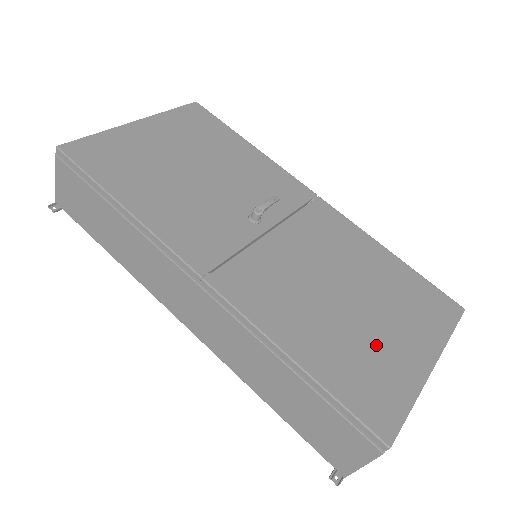
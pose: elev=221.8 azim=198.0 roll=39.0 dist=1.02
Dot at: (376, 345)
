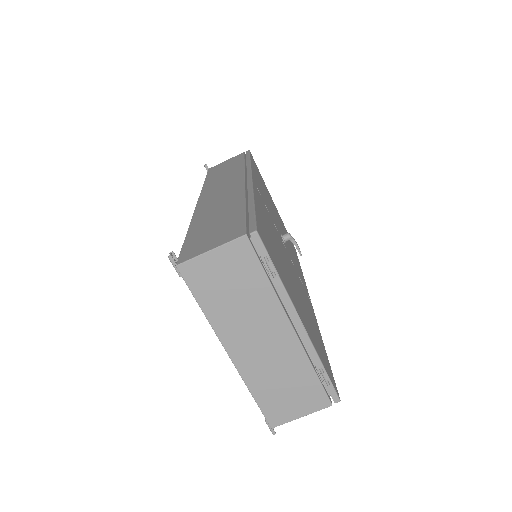
Dot at: (286, 276)
